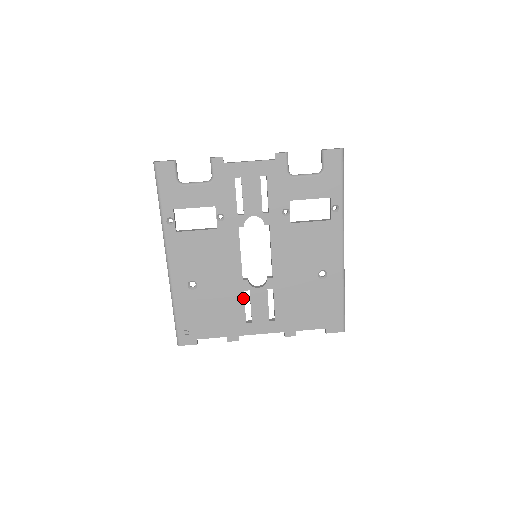
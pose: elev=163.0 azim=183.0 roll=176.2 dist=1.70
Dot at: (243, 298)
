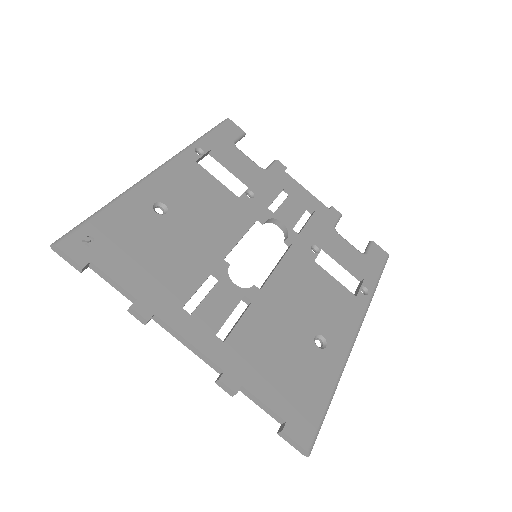
Dot at: (206, 277)
